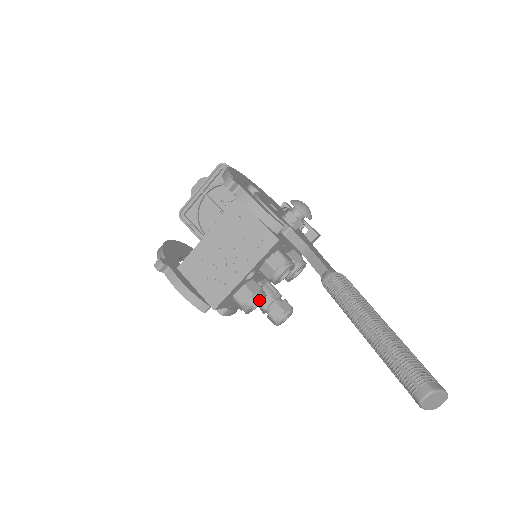
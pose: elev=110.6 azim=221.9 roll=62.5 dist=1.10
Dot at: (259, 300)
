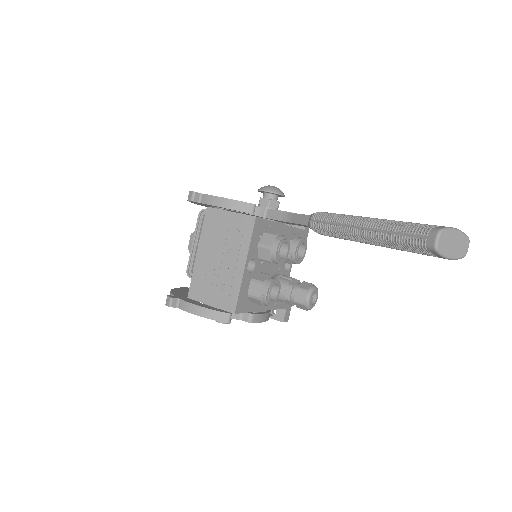
Dot at: (272, 285)
